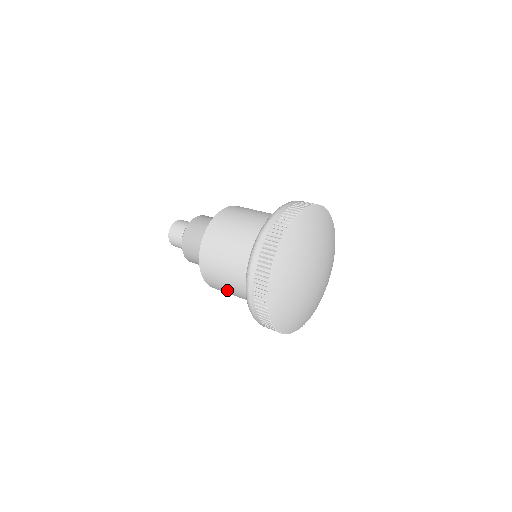
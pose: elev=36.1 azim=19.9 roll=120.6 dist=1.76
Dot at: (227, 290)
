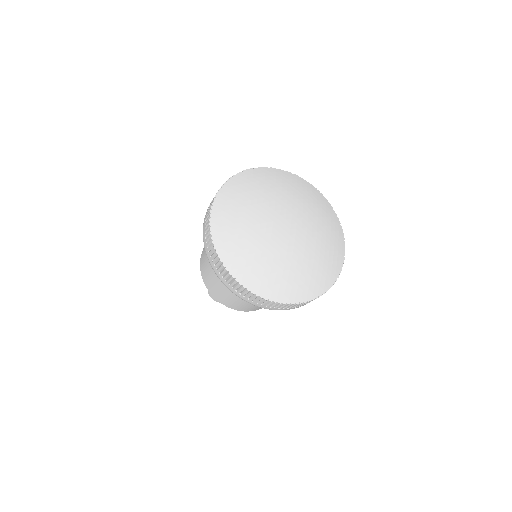
Dot at: (246, 302)
